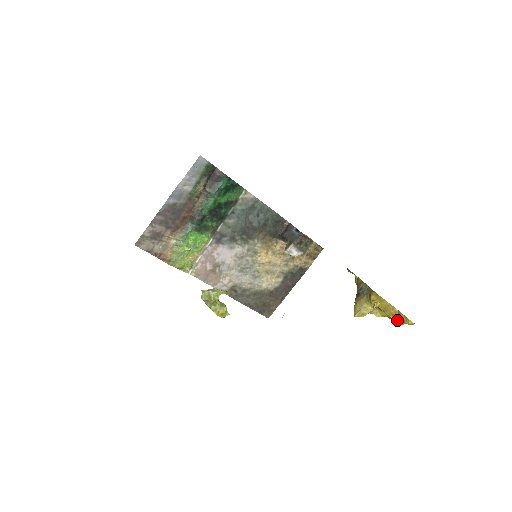
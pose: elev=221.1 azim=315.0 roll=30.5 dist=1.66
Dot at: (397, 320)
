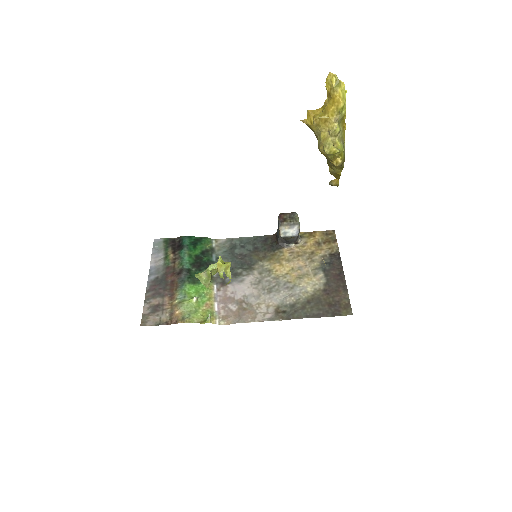
Dot at: (333, 98)
